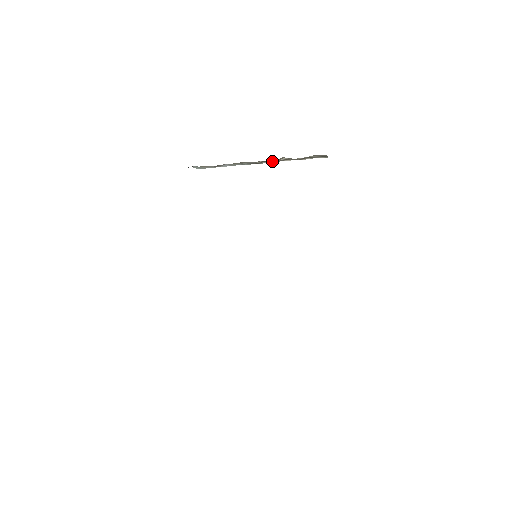
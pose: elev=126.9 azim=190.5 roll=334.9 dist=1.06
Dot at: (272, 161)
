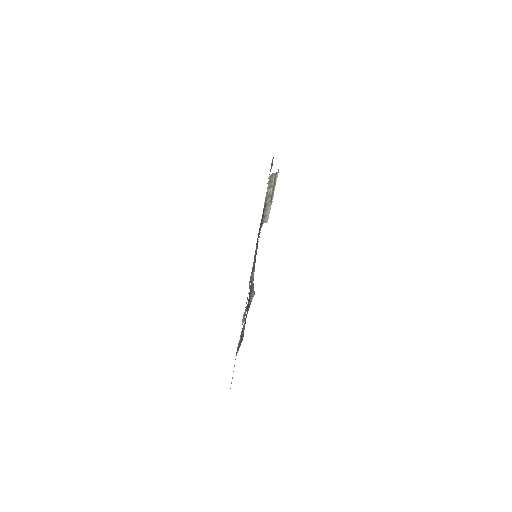
Dot at: (271, 194)
